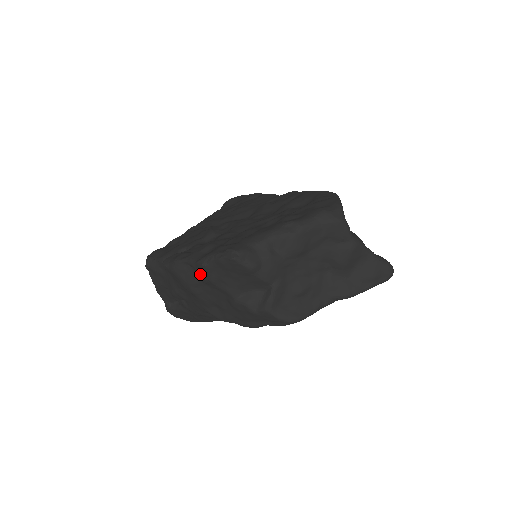
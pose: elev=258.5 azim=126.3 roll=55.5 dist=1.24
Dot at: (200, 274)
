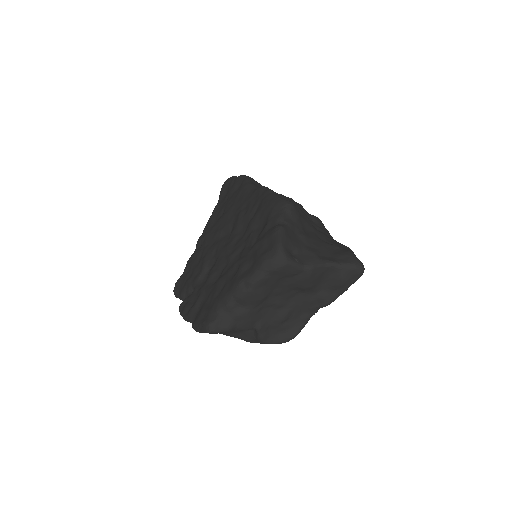
Dot at: occluded
